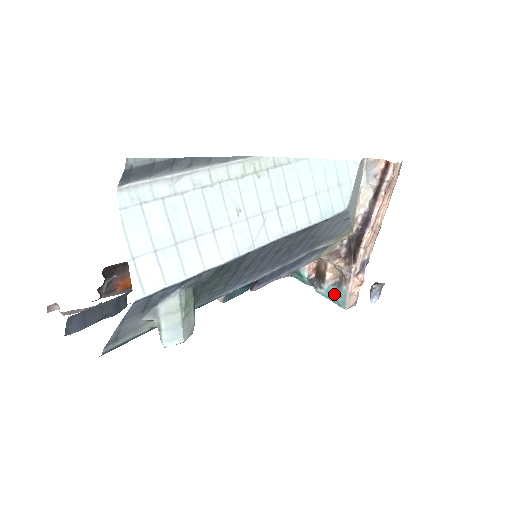
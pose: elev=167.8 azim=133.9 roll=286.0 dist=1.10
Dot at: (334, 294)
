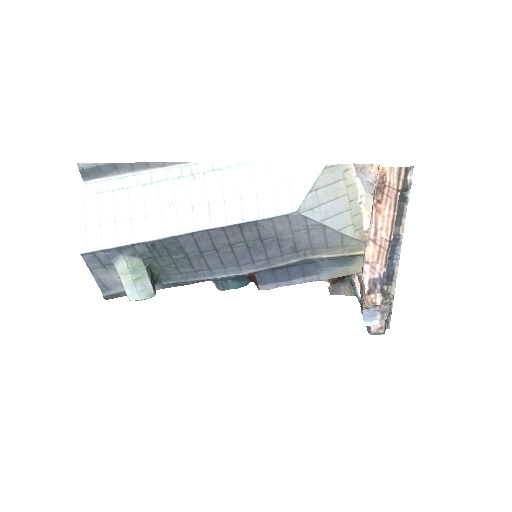
Dot at: occluded
